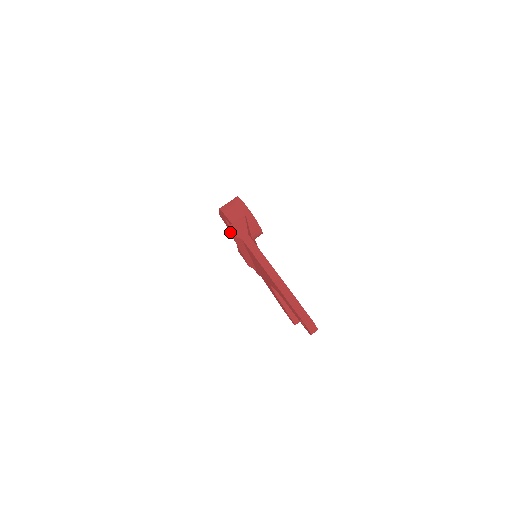
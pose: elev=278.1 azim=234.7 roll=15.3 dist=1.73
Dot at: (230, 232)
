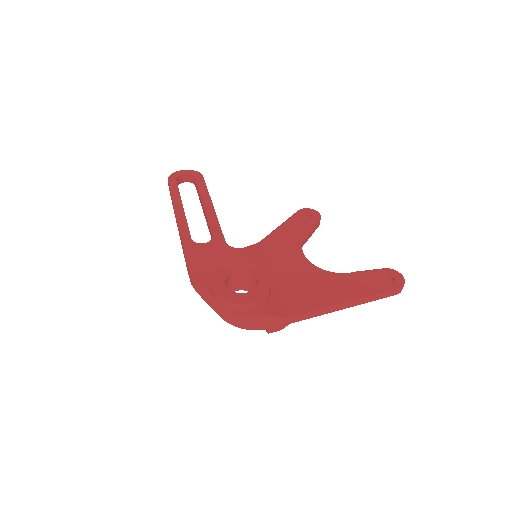
Dot at: occluded
